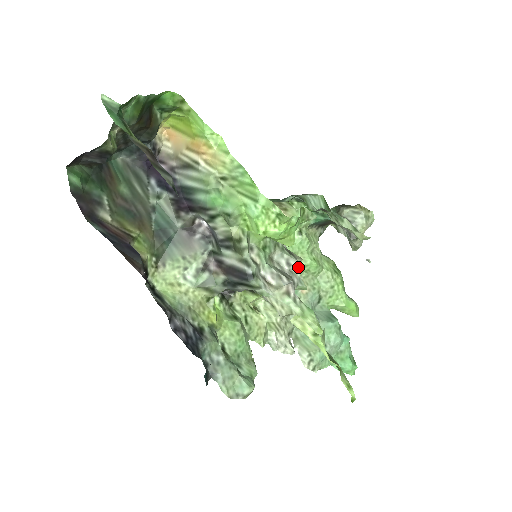
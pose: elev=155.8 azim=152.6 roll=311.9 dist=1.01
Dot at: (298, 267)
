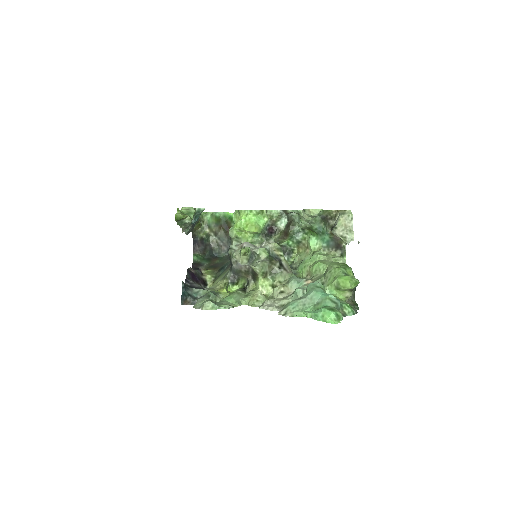
Dot at: (267, 244)
